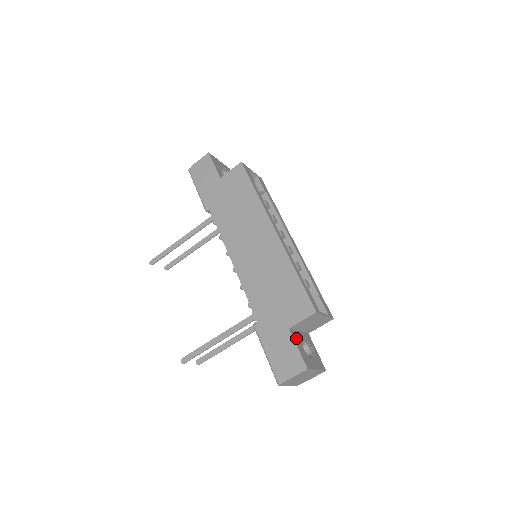
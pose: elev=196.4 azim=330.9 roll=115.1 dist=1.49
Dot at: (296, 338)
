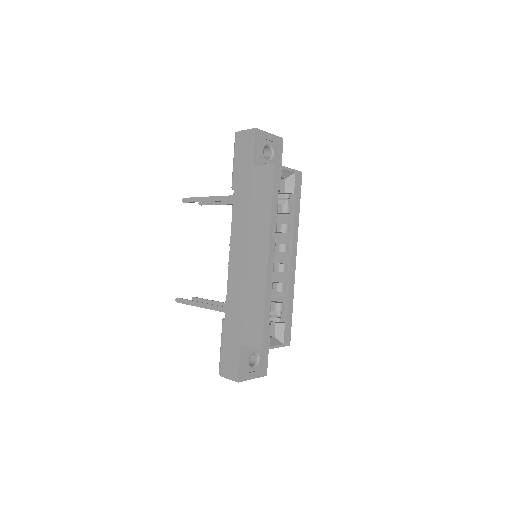
Dot at: (244, 353)
